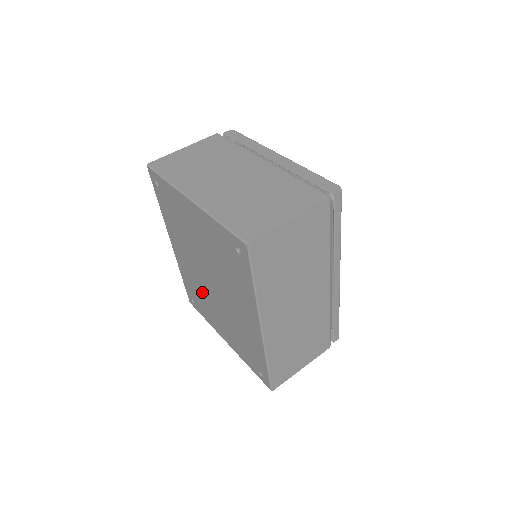
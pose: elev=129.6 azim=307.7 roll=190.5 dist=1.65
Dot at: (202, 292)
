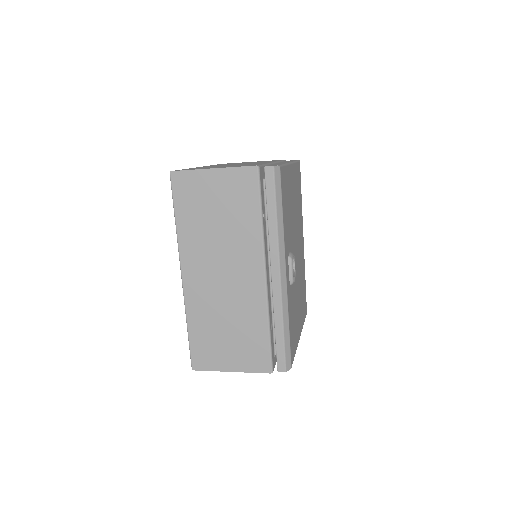
Dot at: occluded
